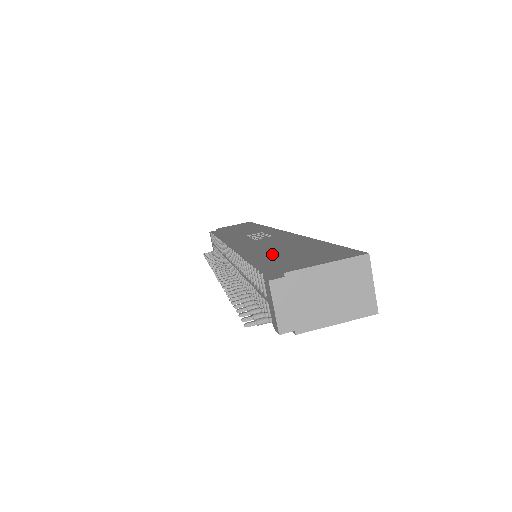
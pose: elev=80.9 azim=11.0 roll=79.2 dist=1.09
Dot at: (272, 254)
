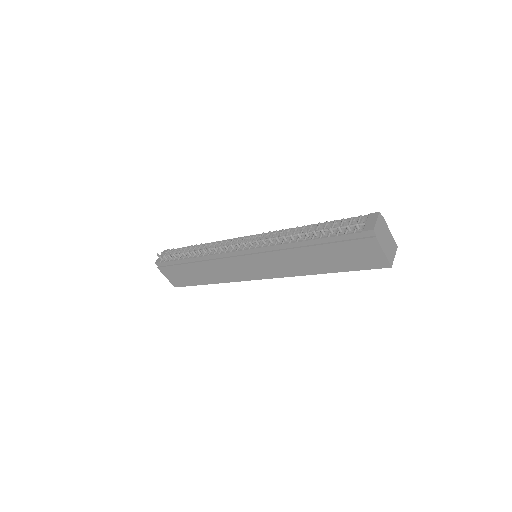
Dot at: occluded
